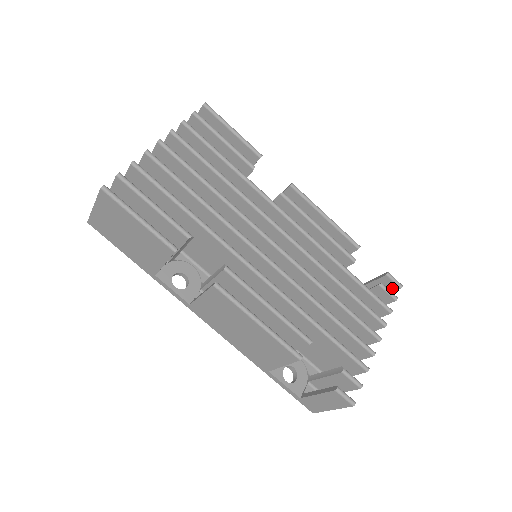
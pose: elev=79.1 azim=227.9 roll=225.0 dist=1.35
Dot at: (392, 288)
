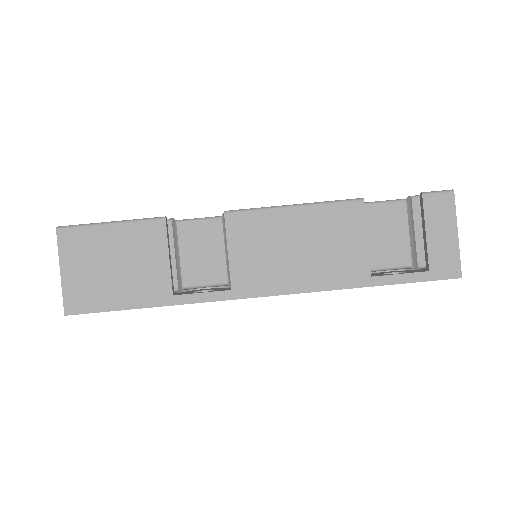
Dot at: occluded
